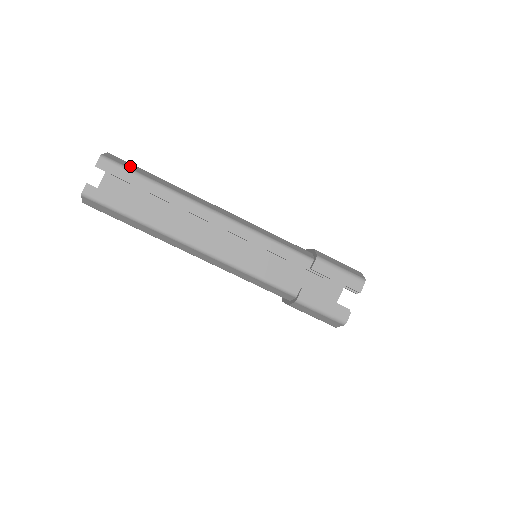
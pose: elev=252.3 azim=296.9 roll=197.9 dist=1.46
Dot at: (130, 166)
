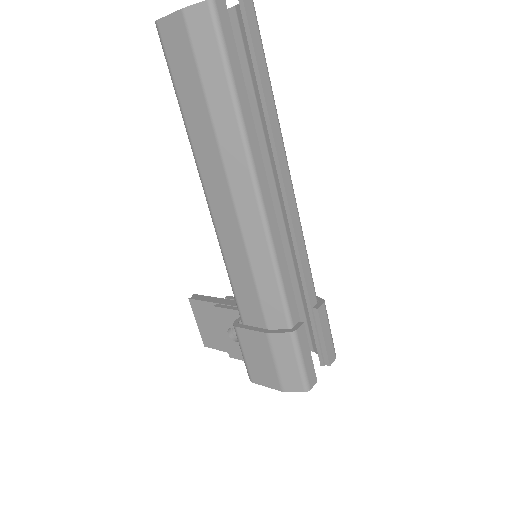
Dot at: occluded
